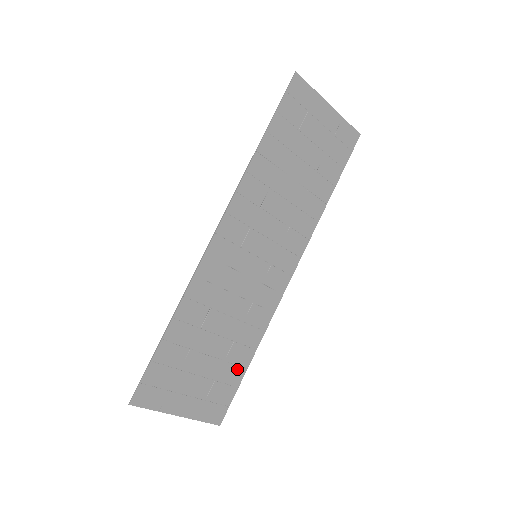
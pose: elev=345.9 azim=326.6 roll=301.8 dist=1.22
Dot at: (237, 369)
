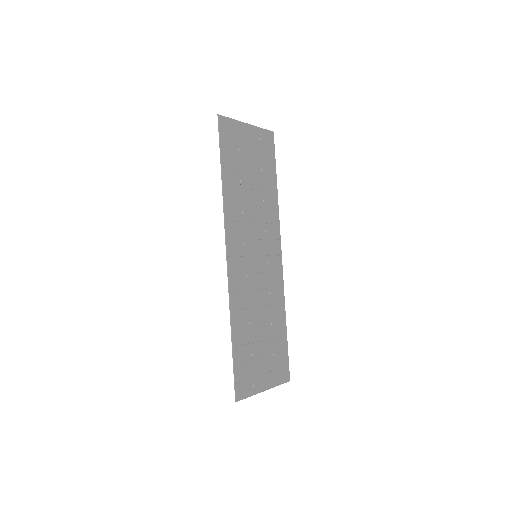
Dot at: (281, 338)
